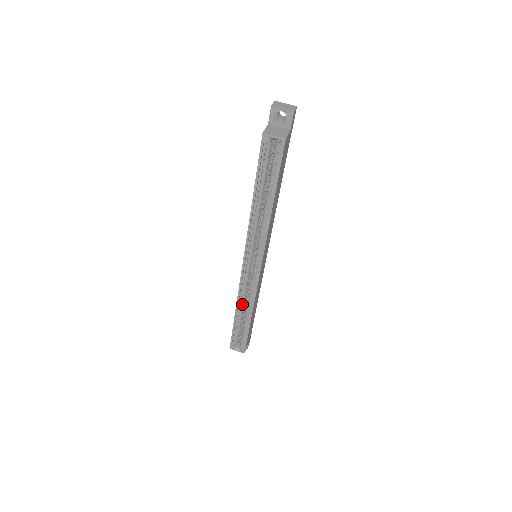
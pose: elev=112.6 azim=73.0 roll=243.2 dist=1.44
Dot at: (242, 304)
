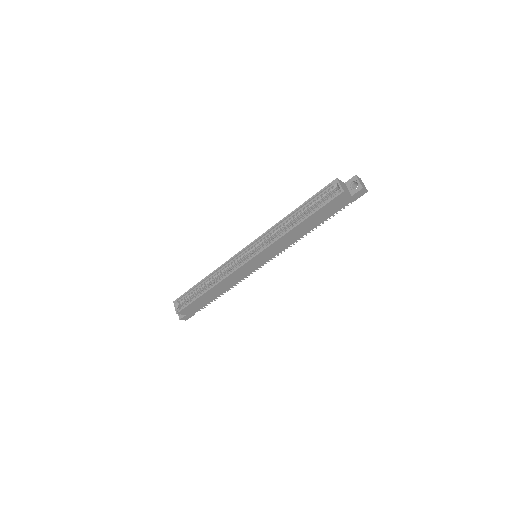
Dot at: (215, 276)
